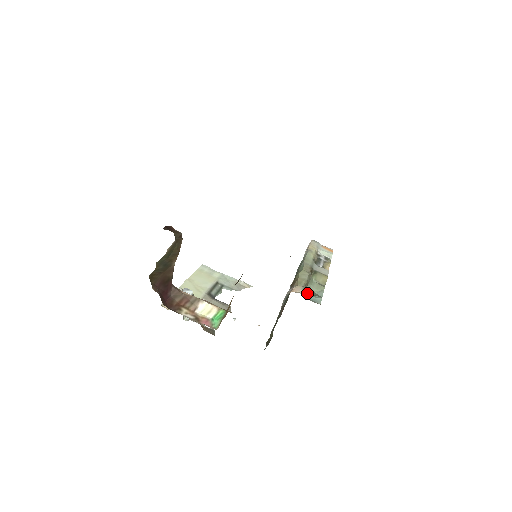
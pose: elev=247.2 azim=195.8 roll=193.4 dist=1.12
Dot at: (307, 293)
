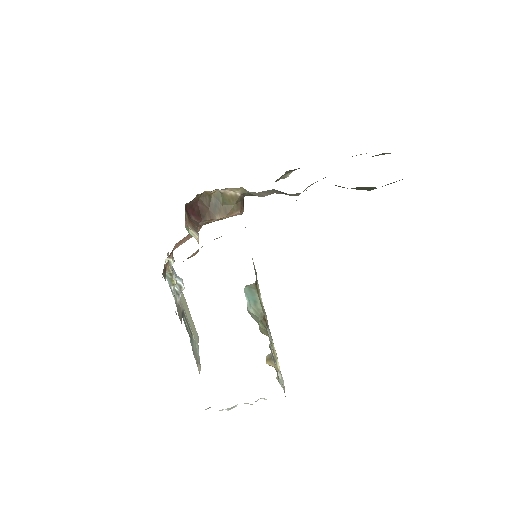
Dot at: occluded
